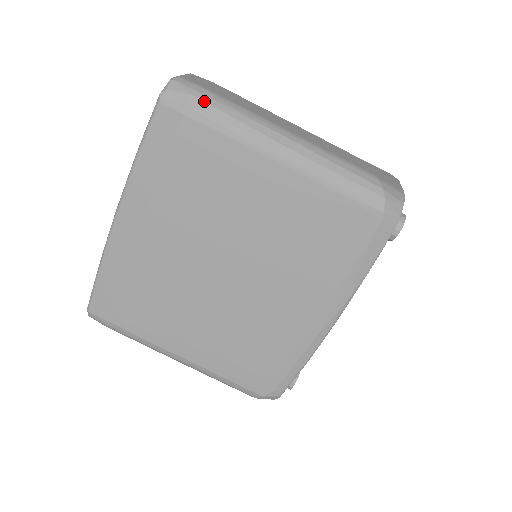
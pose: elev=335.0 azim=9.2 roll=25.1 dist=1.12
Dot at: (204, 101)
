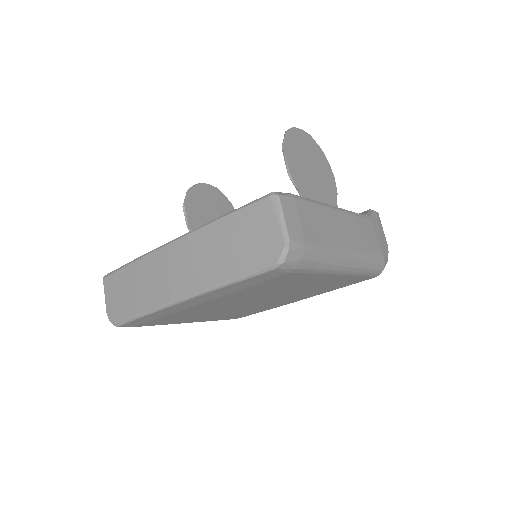
Dot at: (308, 261)
